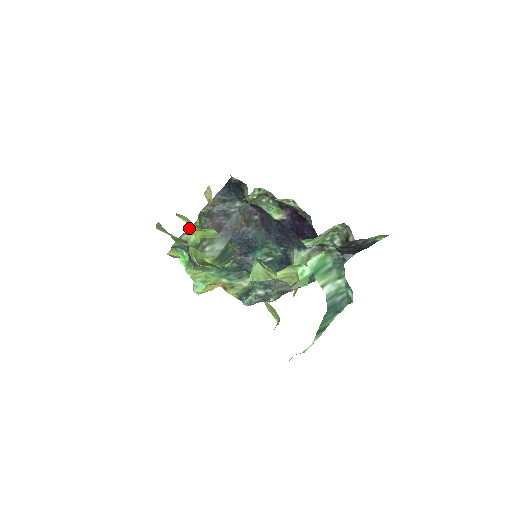
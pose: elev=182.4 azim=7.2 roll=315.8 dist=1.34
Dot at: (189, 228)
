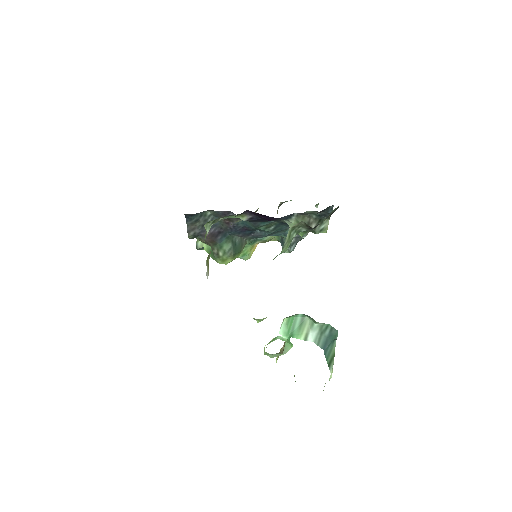
Dot at: occluded
